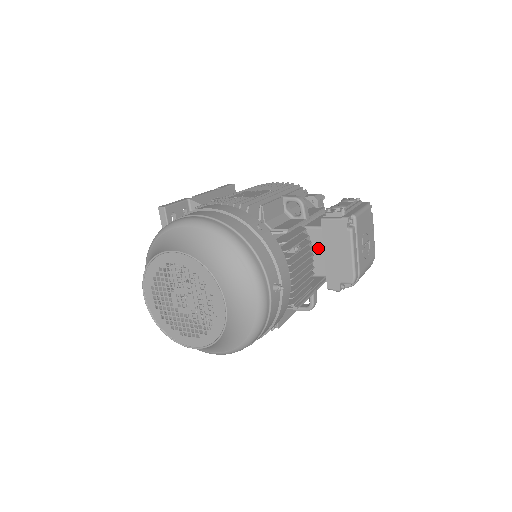
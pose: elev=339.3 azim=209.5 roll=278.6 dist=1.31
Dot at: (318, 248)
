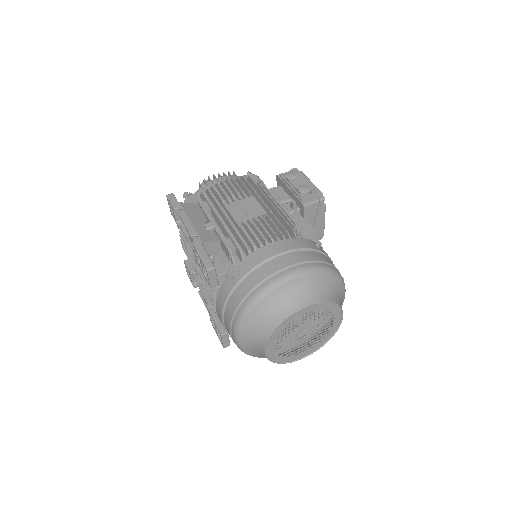
Dot at: occluded
